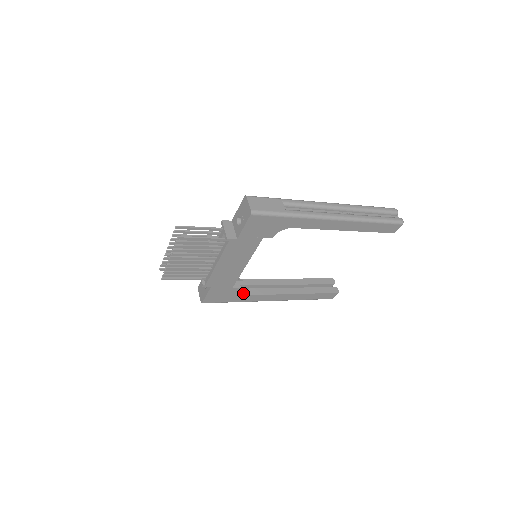
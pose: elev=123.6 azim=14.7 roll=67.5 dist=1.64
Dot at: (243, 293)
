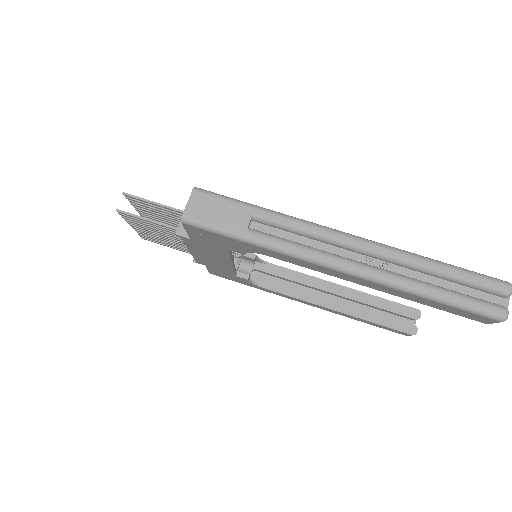
Dot at: (259, 283)
